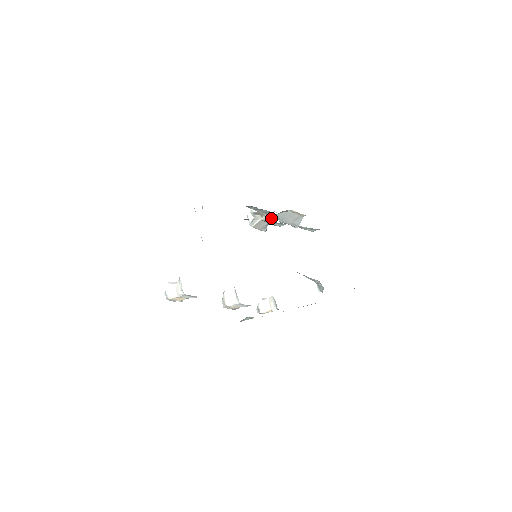
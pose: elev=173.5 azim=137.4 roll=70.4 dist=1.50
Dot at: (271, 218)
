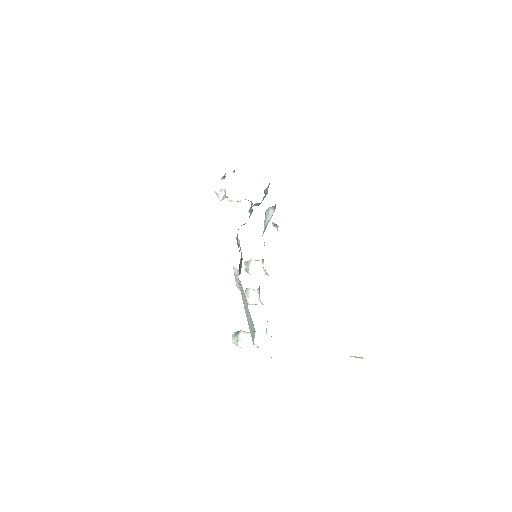
Dot at: occluded
